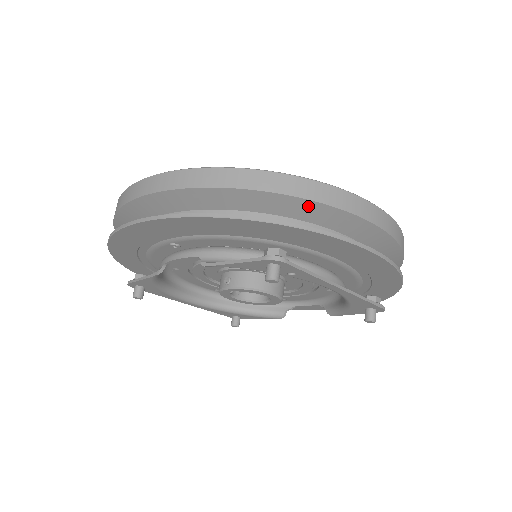
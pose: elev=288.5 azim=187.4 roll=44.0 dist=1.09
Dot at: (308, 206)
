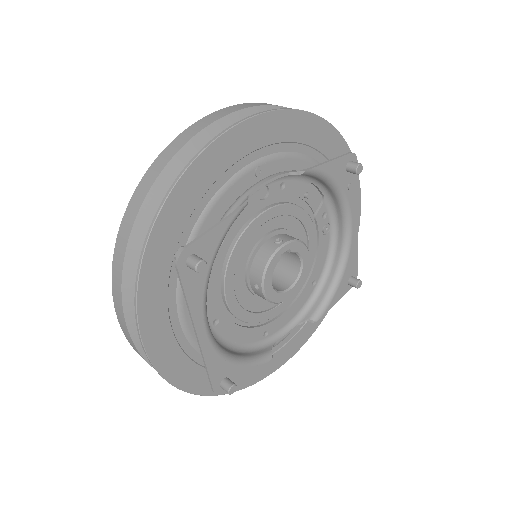
Dot at: occluded
